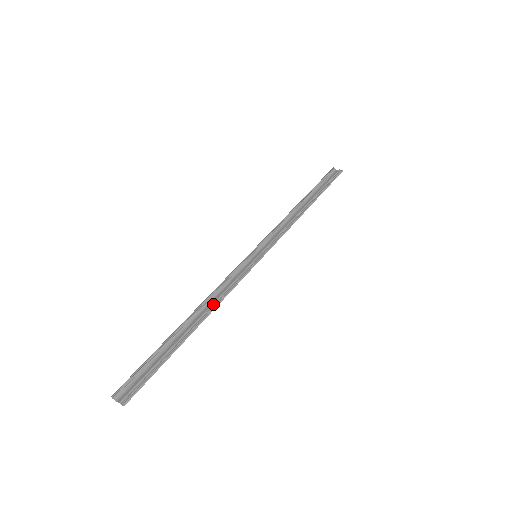
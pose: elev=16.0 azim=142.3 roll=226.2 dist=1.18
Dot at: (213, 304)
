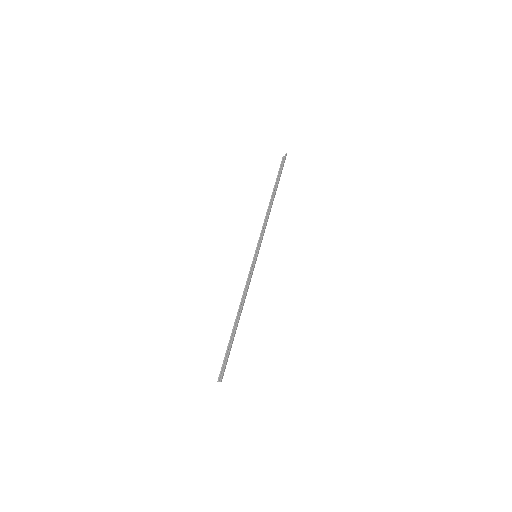
Dot at: (242, 302)
